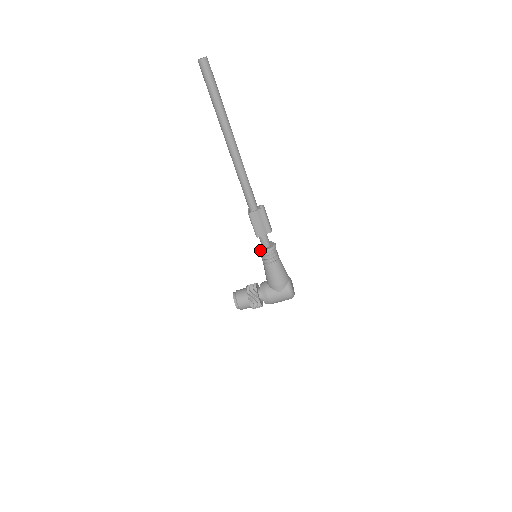
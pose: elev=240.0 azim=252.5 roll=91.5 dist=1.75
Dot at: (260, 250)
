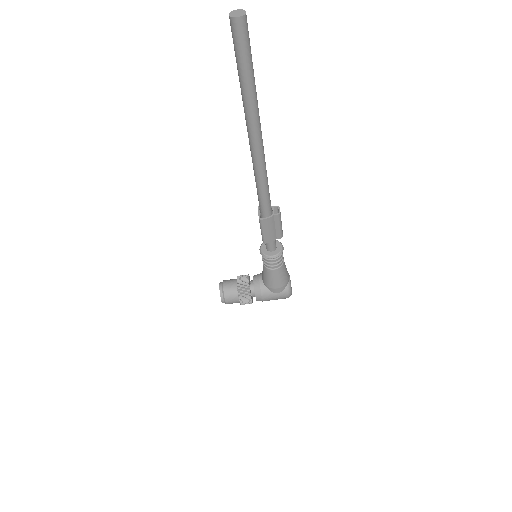
Dot at: (264, 254)
